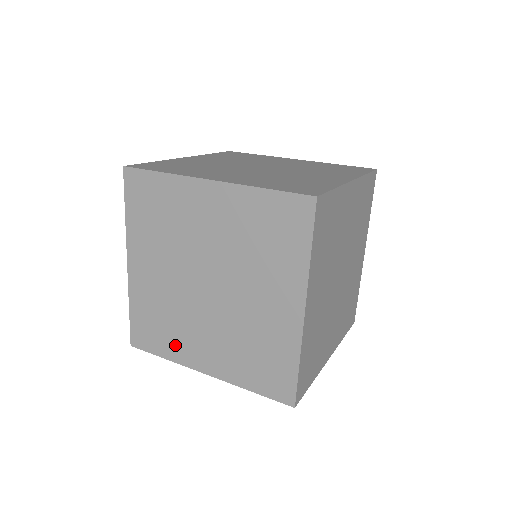
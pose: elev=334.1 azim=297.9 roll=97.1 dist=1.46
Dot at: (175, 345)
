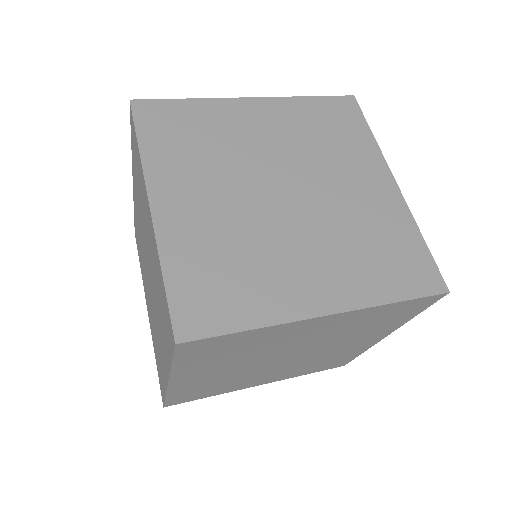
Dot at: (264, 295)
